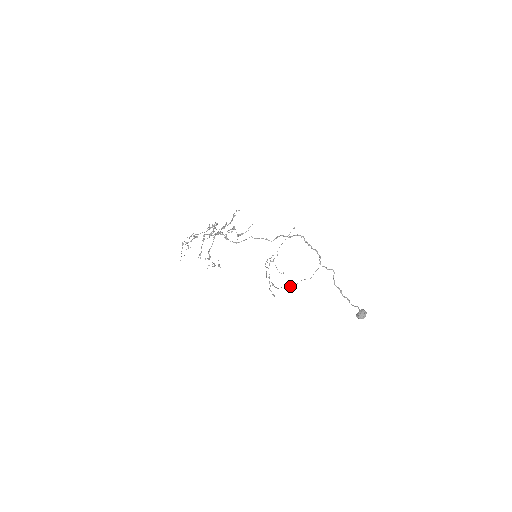
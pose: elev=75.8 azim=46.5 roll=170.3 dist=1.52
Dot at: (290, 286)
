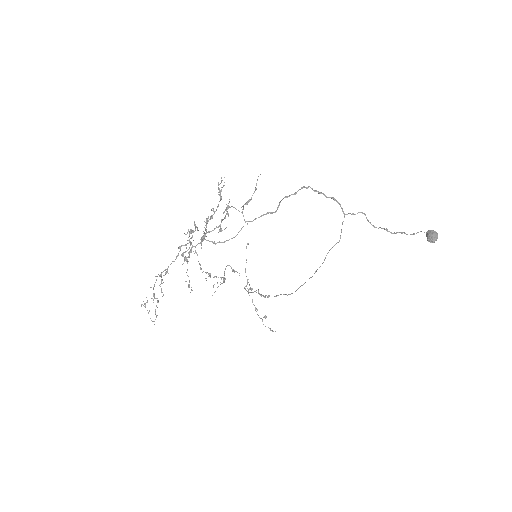
Dot at: (314, 273)
